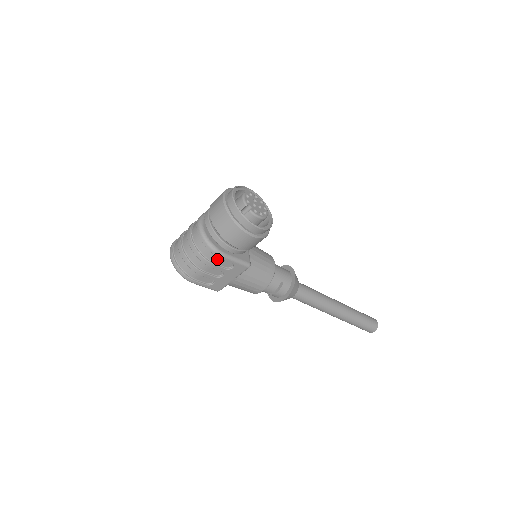
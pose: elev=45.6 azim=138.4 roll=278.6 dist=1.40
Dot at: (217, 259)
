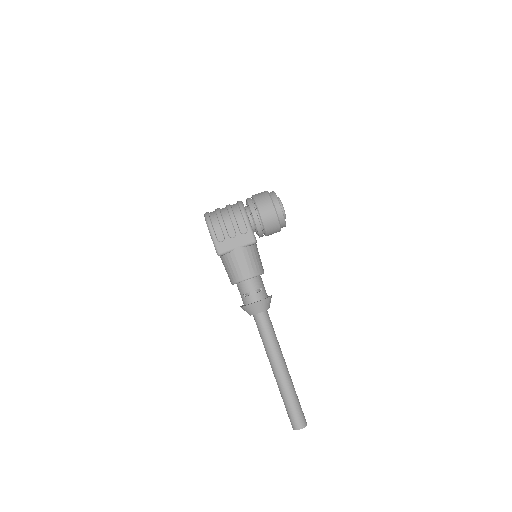
Dot at: (240, 219)
